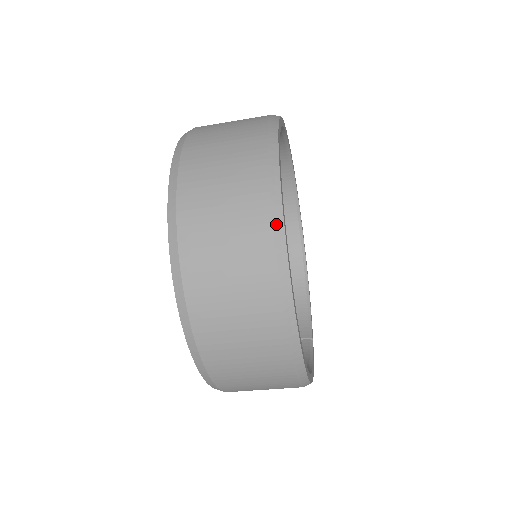
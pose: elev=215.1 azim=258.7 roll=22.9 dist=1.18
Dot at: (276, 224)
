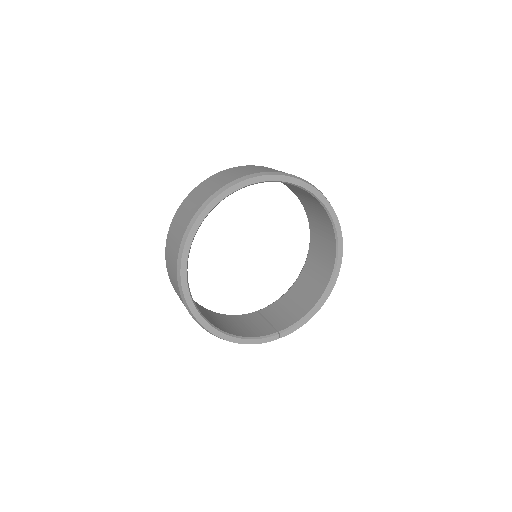
Dot at: (188, 228)
